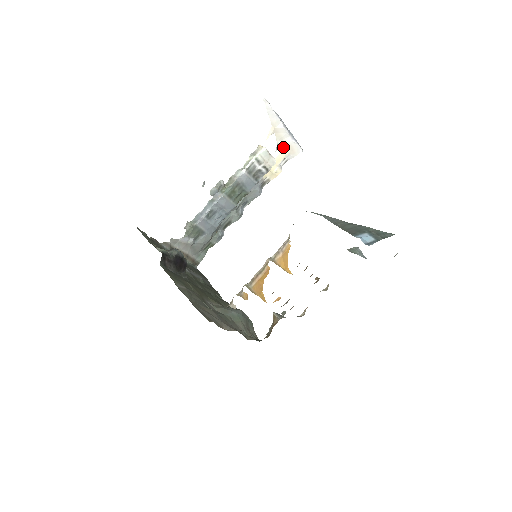
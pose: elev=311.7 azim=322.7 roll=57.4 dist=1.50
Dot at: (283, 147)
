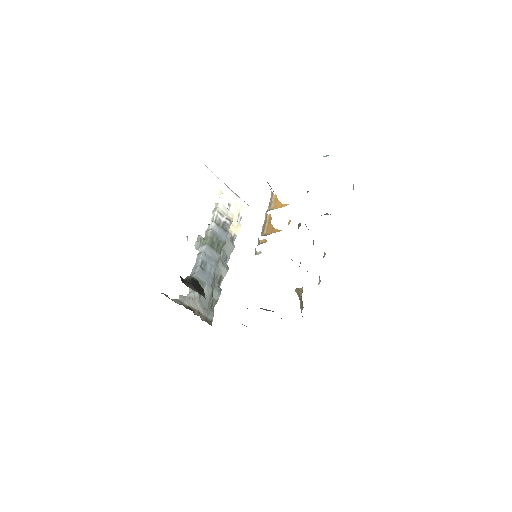
Dot at: (233, 205)
